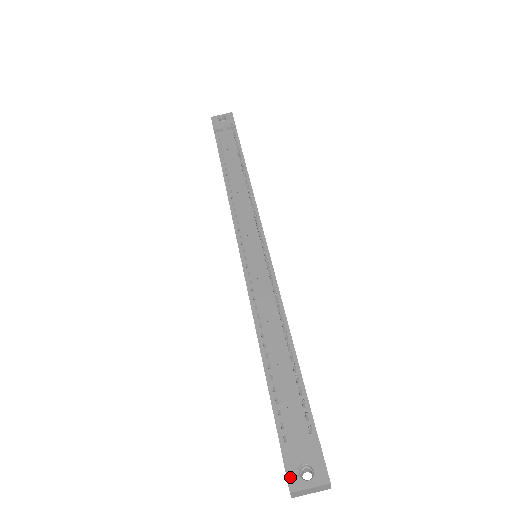
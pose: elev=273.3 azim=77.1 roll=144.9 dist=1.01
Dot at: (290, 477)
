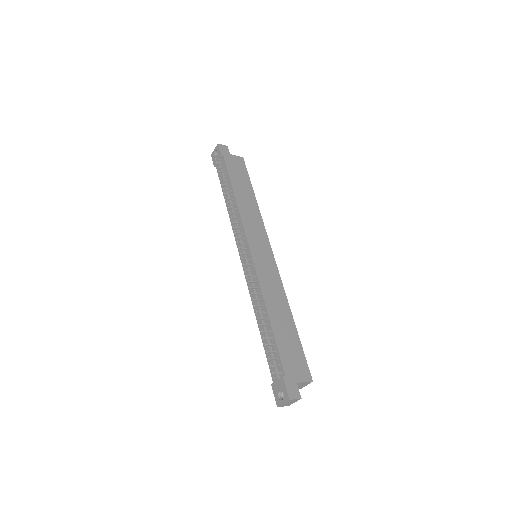
Dot at: (276, 399)
